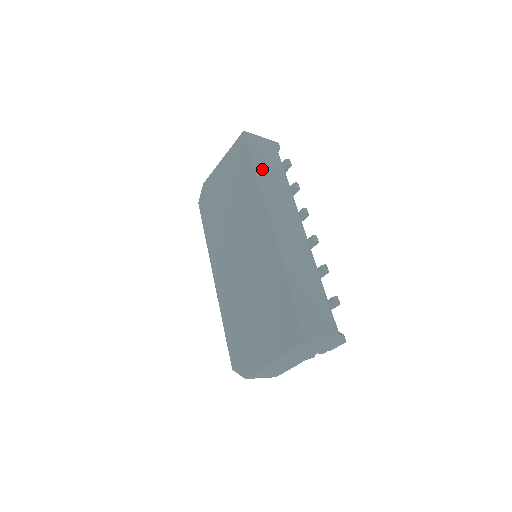
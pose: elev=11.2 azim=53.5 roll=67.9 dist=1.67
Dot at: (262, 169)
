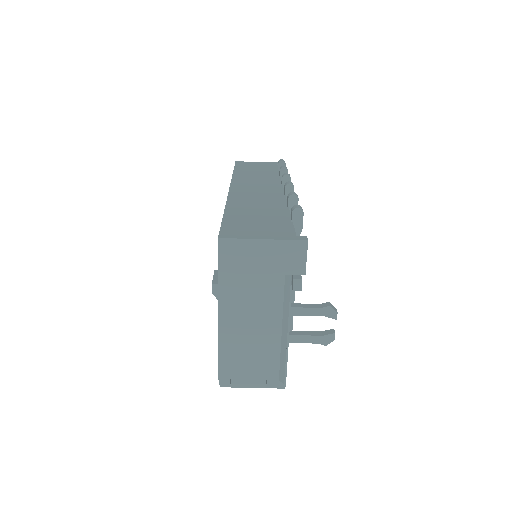
Dot at: (244, 171)
